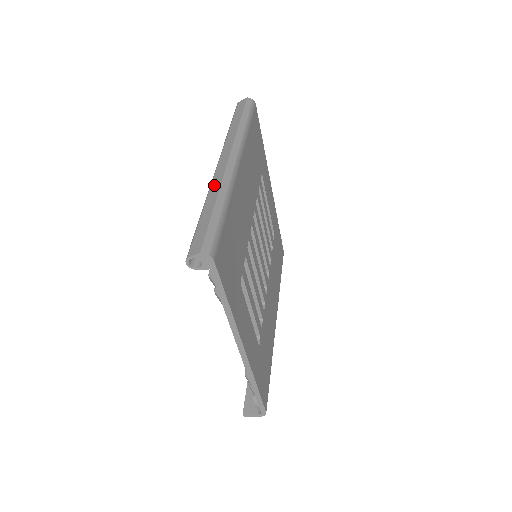
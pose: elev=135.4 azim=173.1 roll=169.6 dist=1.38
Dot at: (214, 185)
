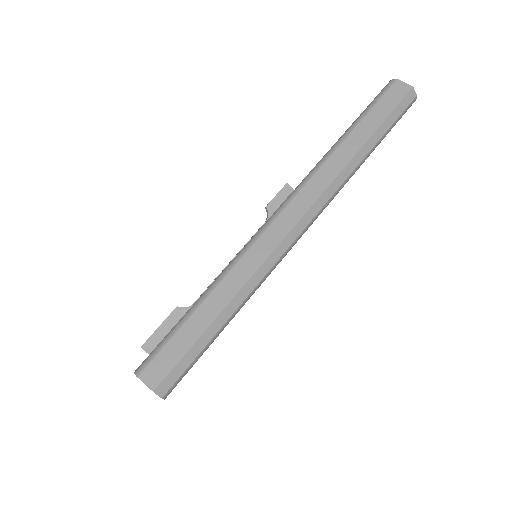
Dot at: (249, 260)
